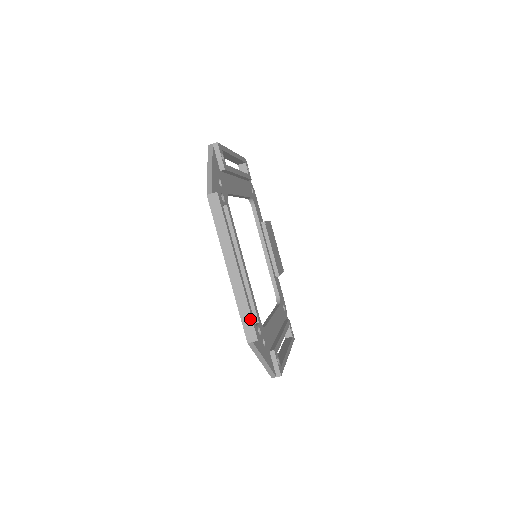
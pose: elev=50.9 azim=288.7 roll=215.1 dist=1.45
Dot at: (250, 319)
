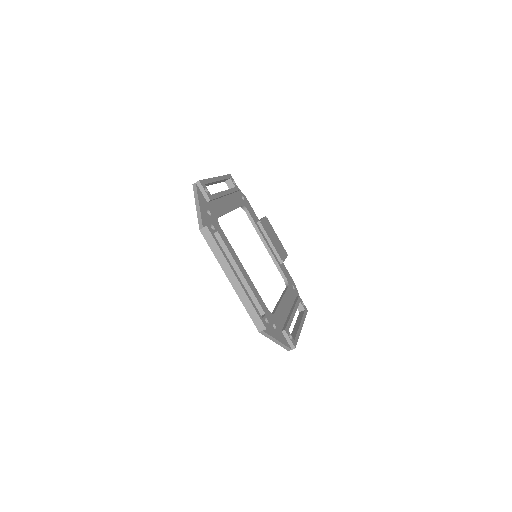
Dot at: (256, 314)
